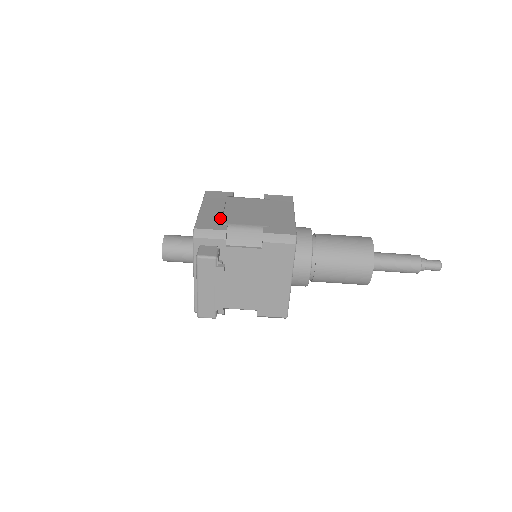
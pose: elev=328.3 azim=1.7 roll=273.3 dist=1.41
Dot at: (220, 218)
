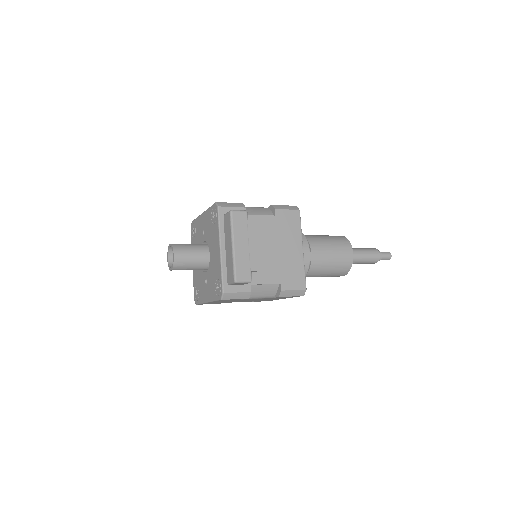
Dot at: occluded
